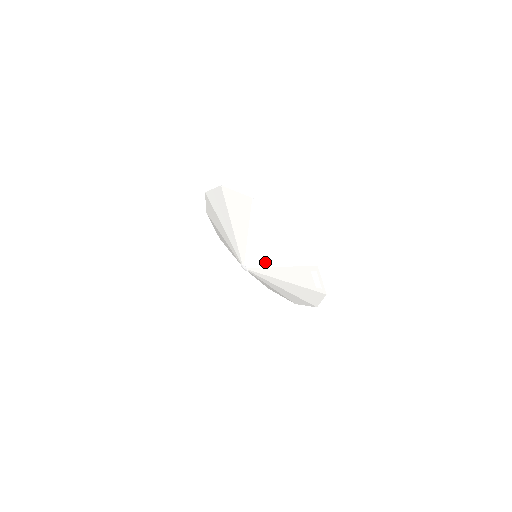
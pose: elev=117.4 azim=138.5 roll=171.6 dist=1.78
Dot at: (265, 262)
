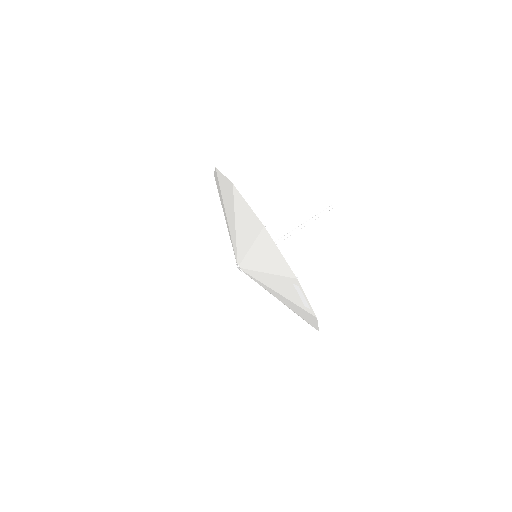
Dot at: (253, 264)
